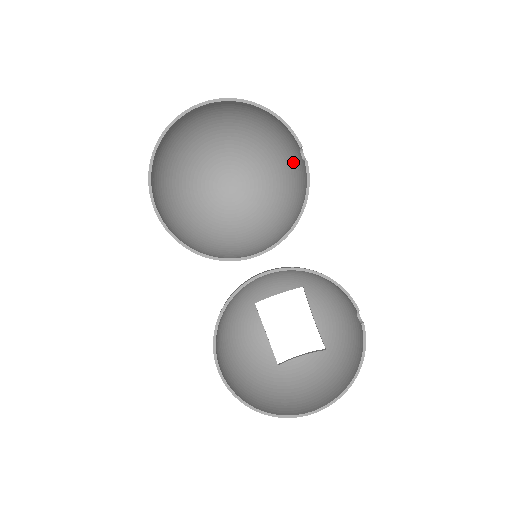
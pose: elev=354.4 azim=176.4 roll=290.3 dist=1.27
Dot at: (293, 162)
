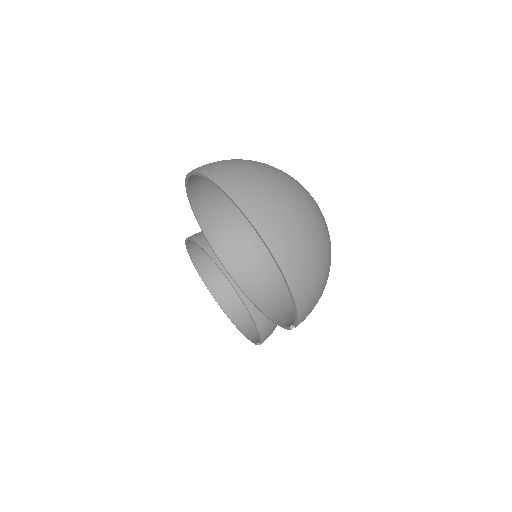
Dot at: occluded
